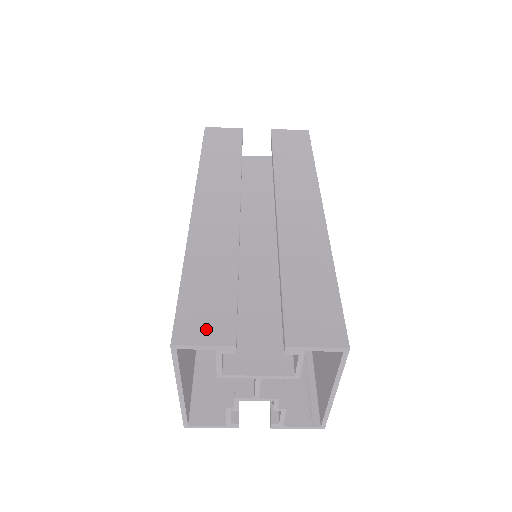
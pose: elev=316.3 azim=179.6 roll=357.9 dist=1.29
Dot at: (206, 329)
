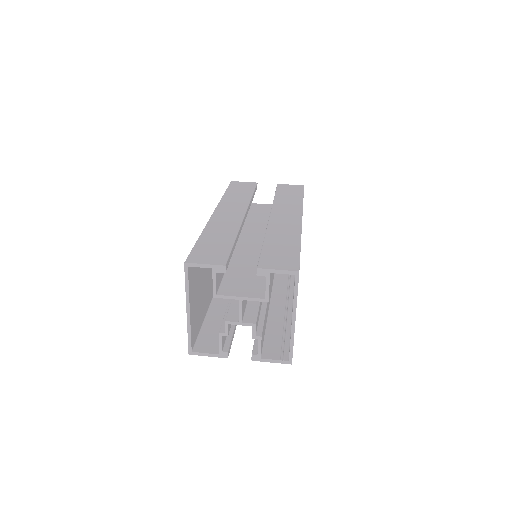
Dot at: (208, 258)
